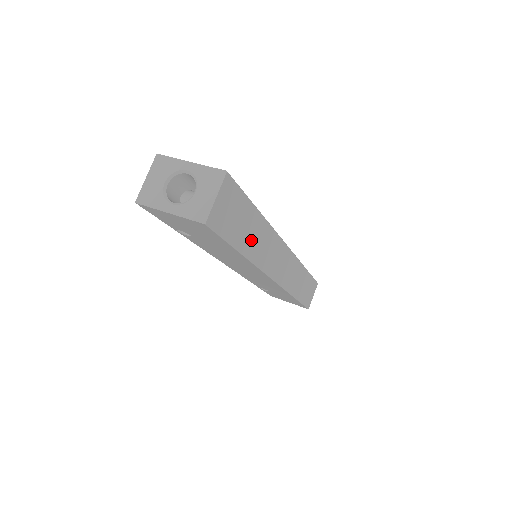
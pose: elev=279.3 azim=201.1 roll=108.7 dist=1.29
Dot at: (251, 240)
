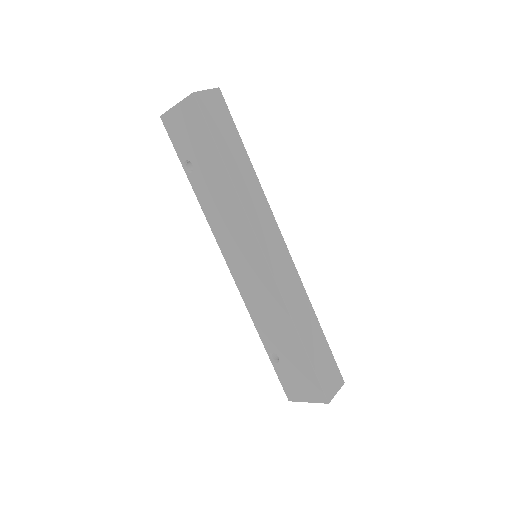
Dot at: (236, 167)
